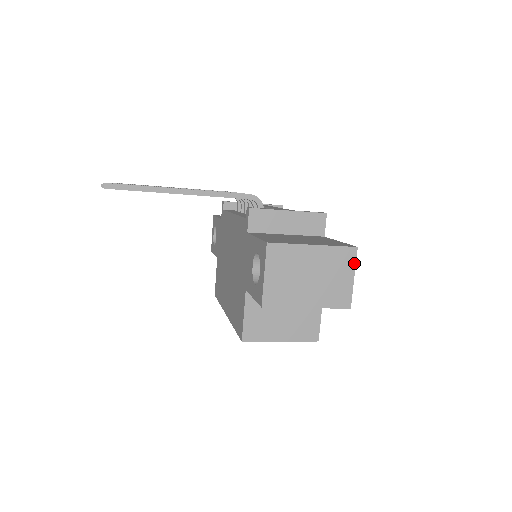
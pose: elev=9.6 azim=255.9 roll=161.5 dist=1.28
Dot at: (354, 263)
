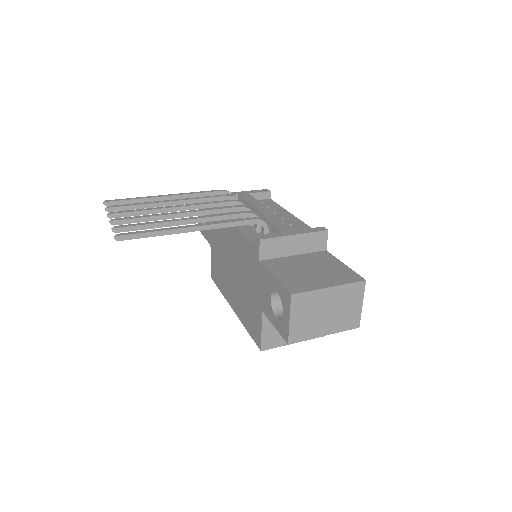
Dot at: (363, 293)
